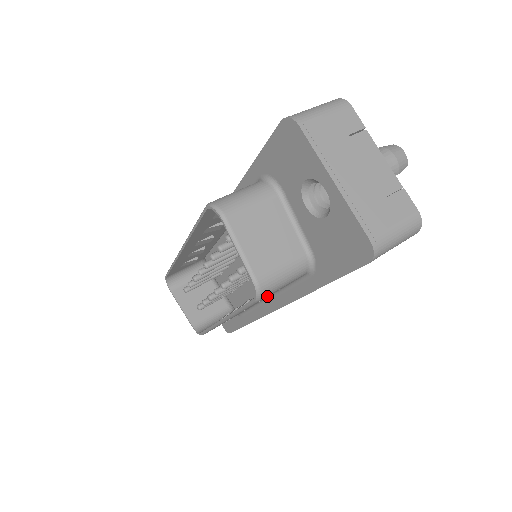
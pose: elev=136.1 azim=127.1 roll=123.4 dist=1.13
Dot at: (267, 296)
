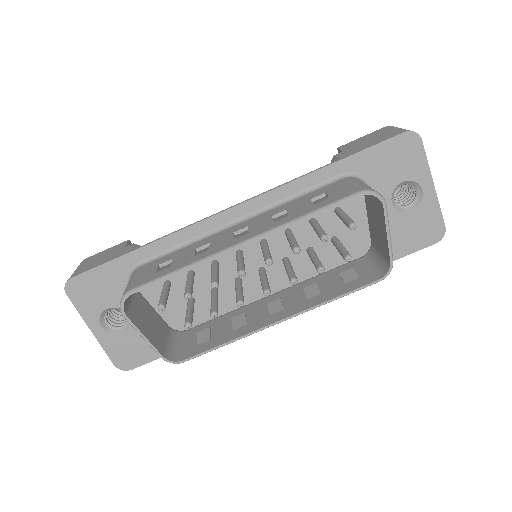
Dot at: (344, 283)
